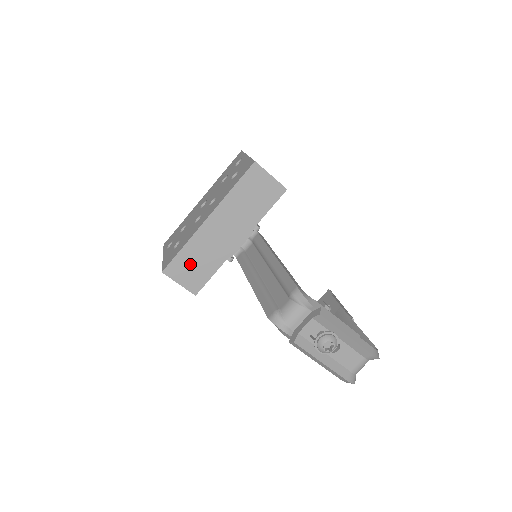
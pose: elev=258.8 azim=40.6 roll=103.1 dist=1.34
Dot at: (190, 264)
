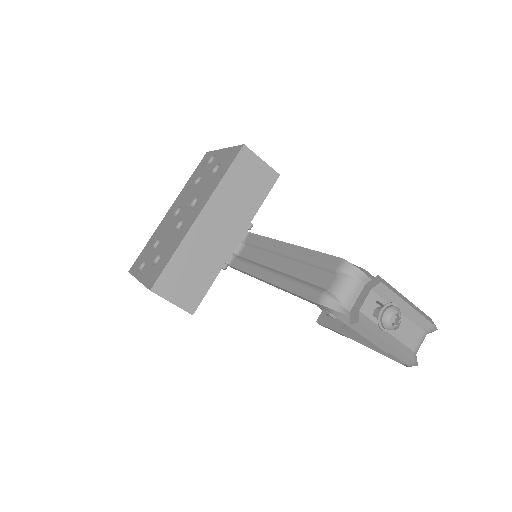
Dot at: (183, 275)
